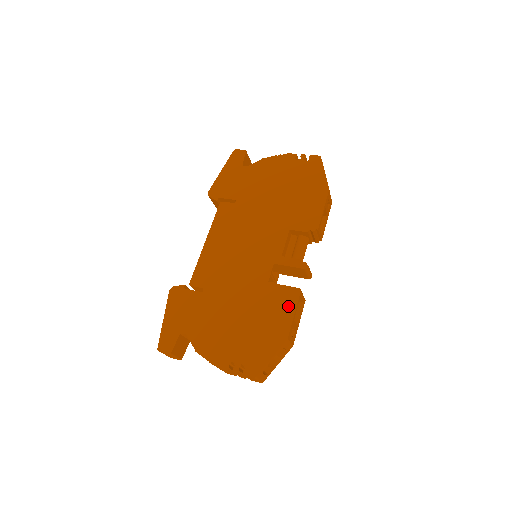
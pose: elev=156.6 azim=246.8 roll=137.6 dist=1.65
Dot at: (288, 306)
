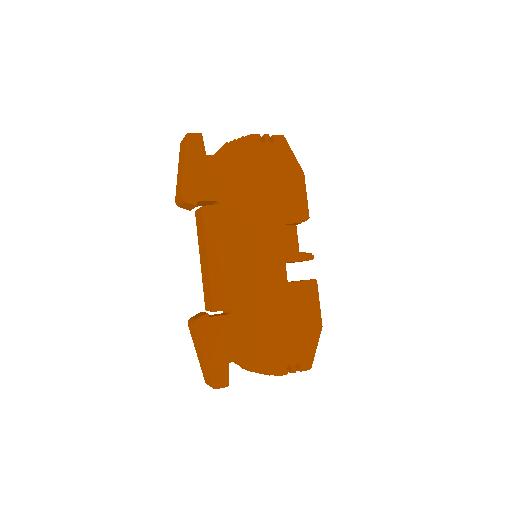
Dot at: (313, 298)
